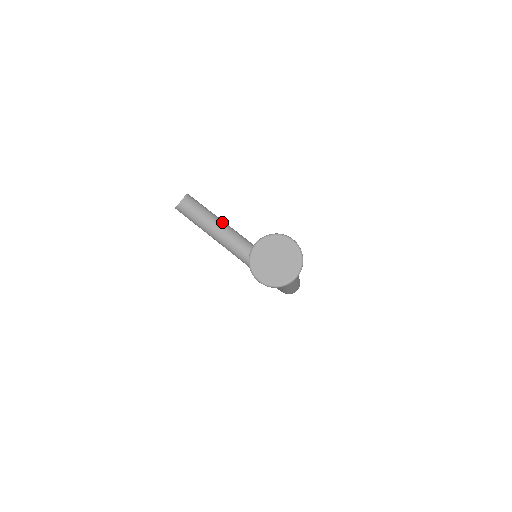
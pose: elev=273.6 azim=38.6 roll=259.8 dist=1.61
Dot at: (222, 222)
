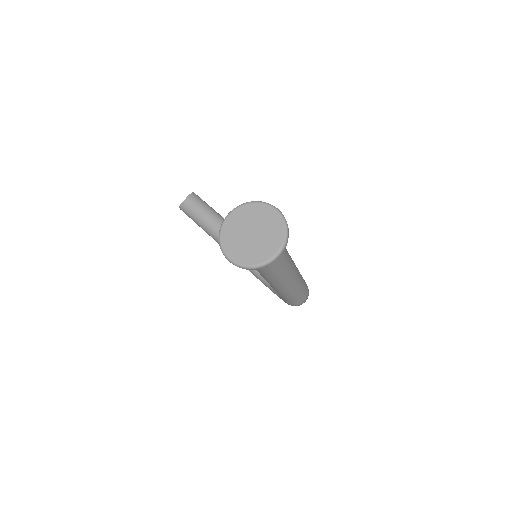
Dot at: occluded
